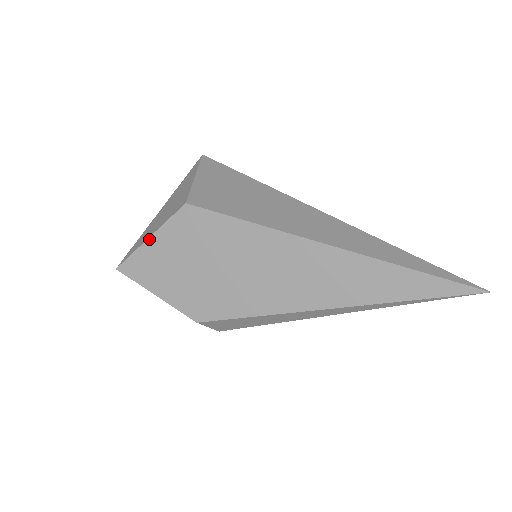
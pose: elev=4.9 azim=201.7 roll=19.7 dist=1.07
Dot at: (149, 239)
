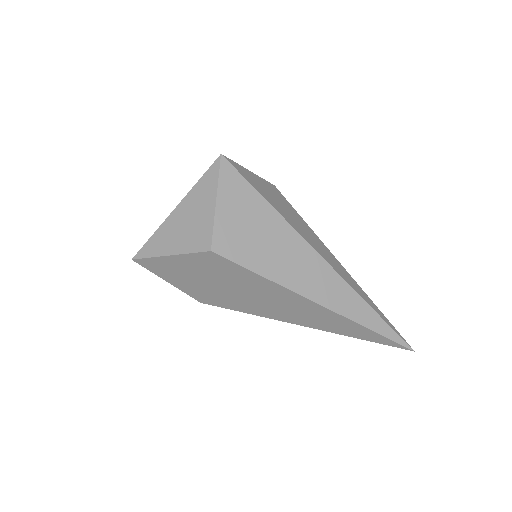
Dot at: (169, 256)
